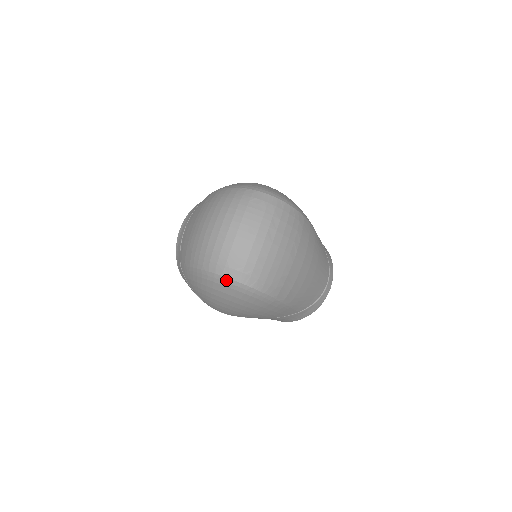
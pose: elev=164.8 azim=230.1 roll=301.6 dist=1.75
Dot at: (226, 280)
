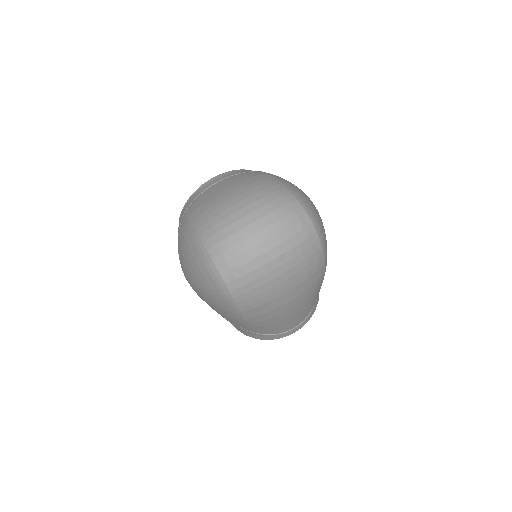
Dot at: (212, 265)
